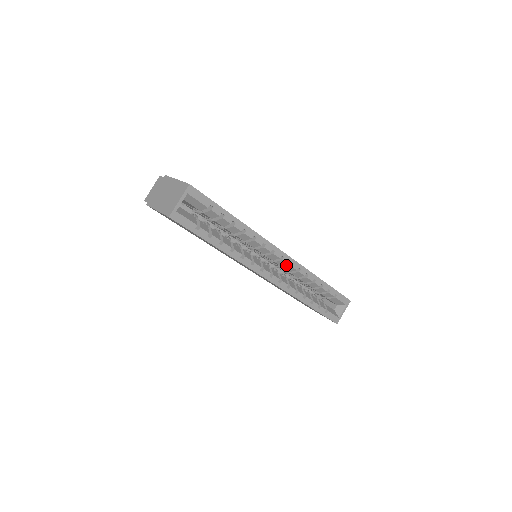
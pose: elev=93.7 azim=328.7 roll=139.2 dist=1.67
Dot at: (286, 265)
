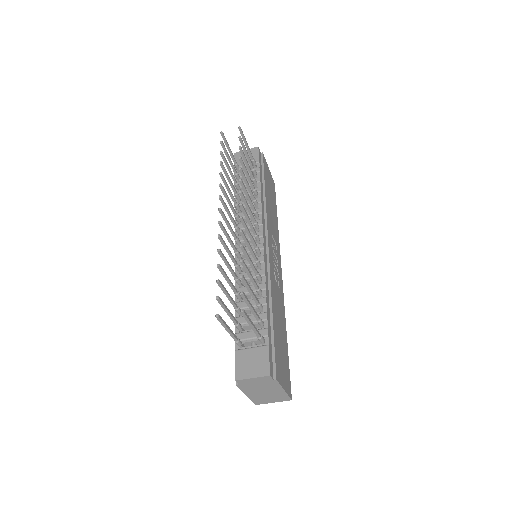
Dot at: occluded
